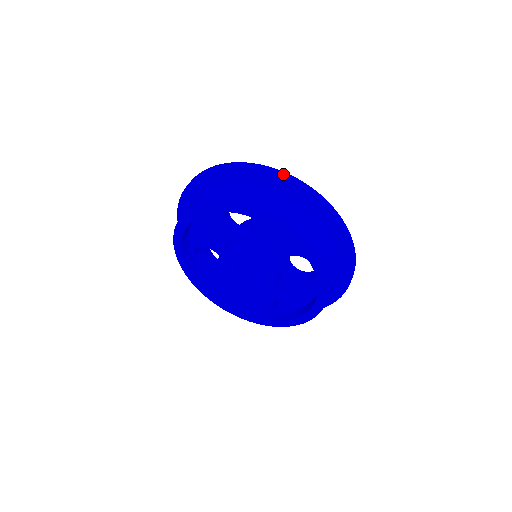
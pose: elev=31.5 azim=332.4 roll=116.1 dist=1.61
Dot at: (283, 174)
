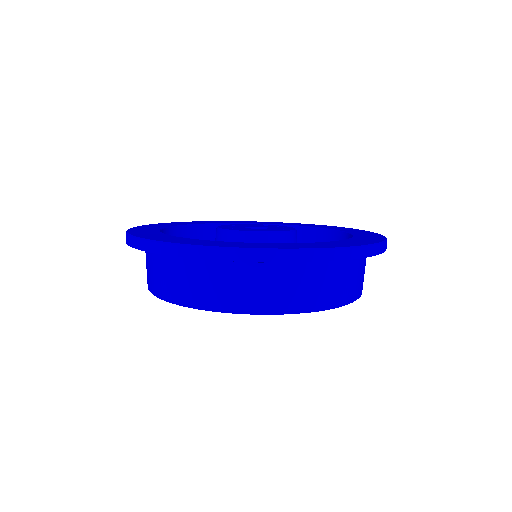
Dot at: (293, 257)
